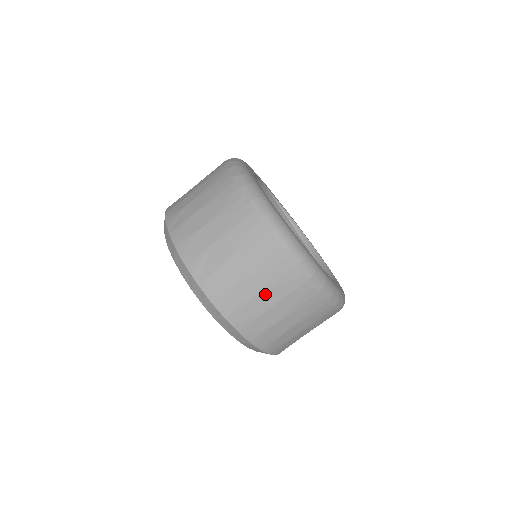
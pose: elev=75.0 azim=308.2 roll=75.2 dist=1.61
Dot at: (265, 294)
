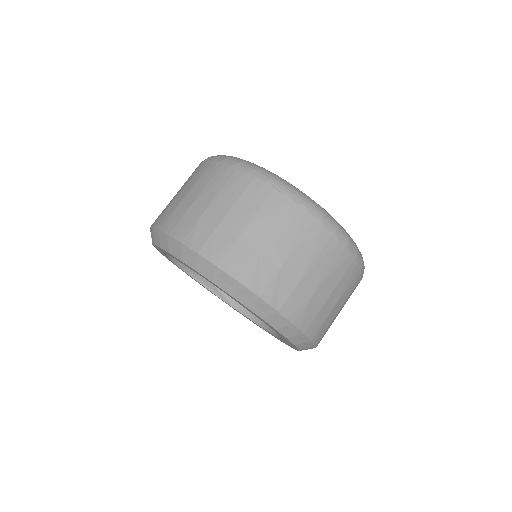
Dot at: (324, 285)
